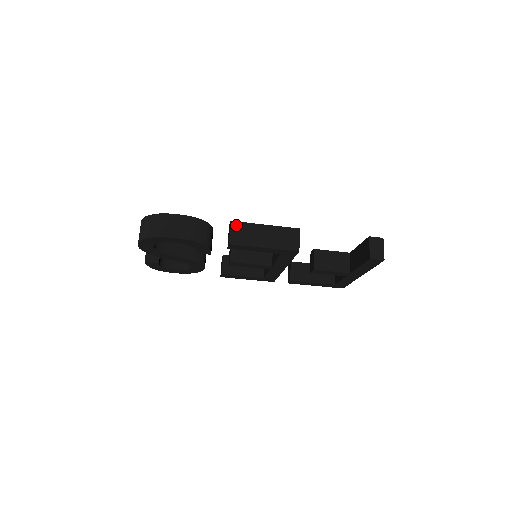
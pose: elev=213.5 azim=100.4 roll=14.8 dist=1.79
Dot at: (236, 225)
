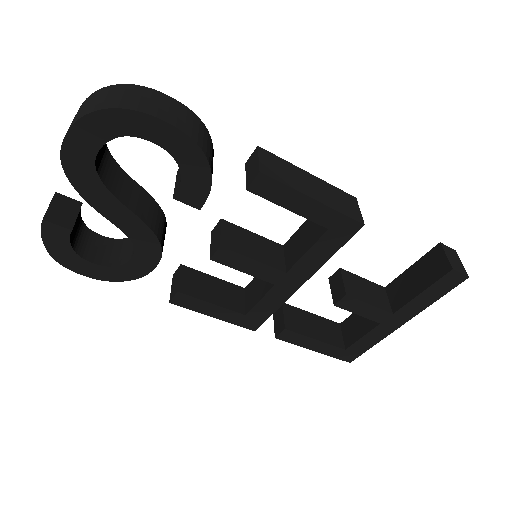
Dot at: (267, 154)
